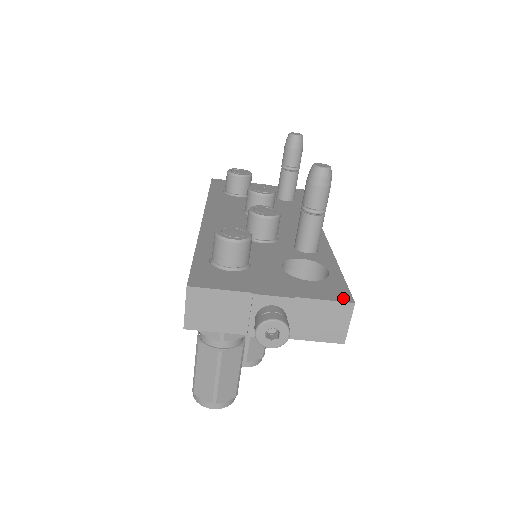
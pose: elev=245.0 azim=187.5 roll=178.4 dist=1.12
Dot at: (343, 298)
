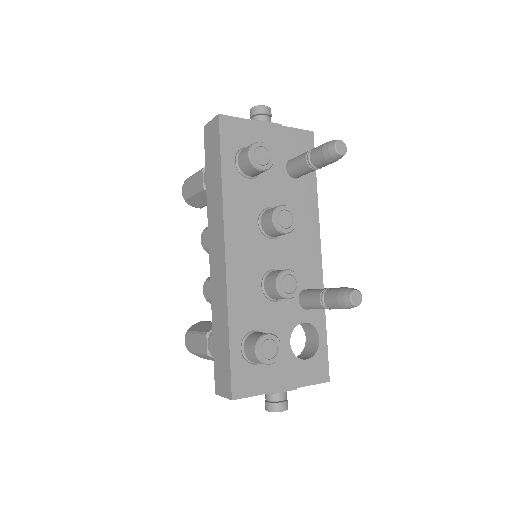
Dot at: (324, 378)
